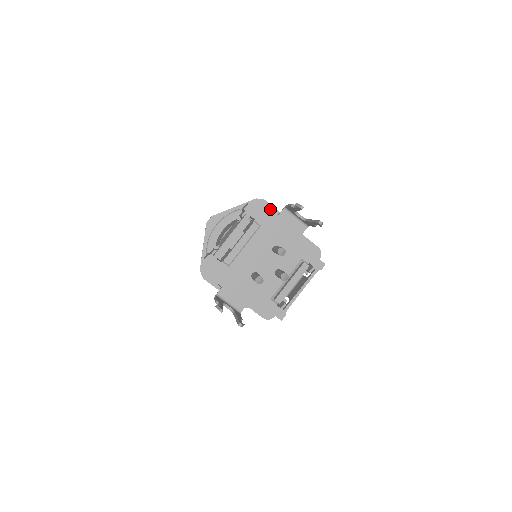
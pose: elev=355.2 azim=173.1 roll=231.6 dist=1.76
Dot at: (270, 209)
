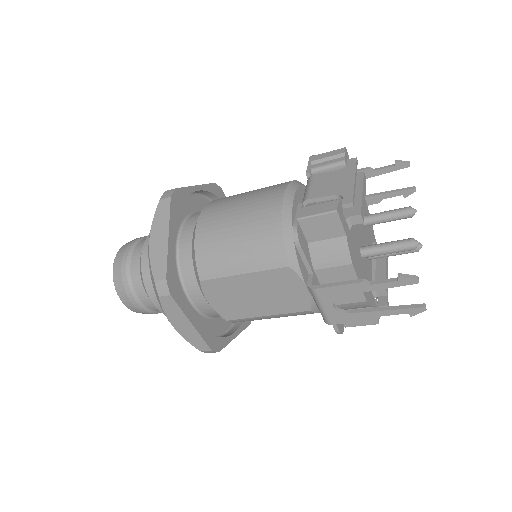
Dot at: occluded
